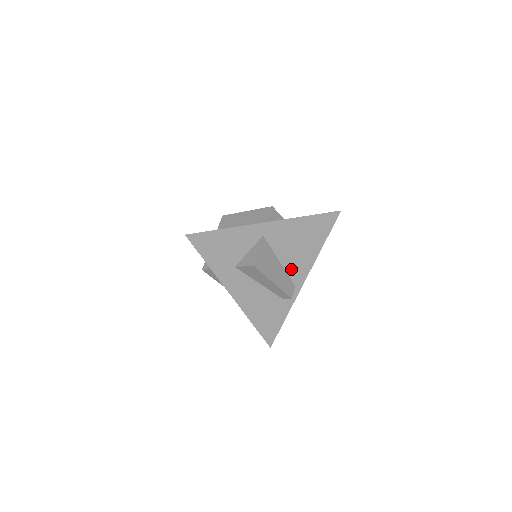
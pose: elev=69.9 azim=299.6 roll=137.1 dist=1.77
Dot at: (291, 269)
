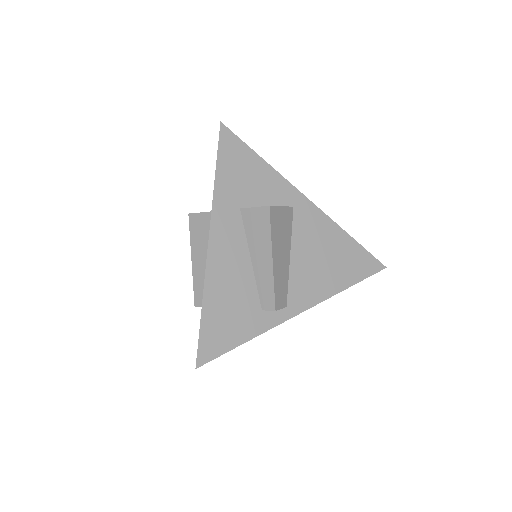
Dot at: (296, 279)
